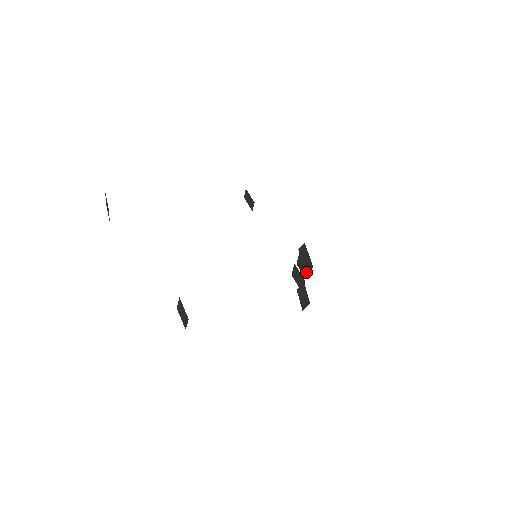
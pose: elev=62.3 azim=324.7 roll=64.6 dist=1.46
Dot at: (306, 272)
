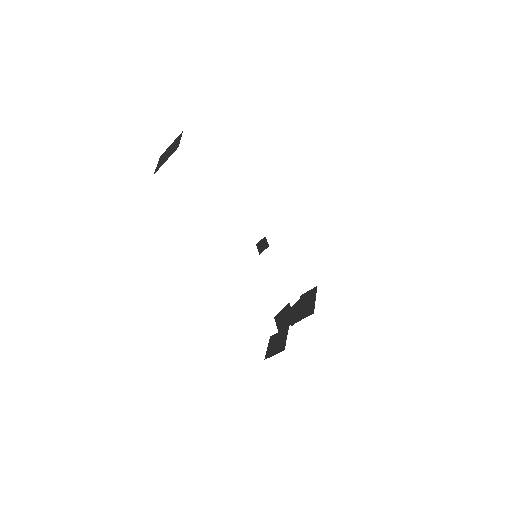
Dot at: (298, 318)
